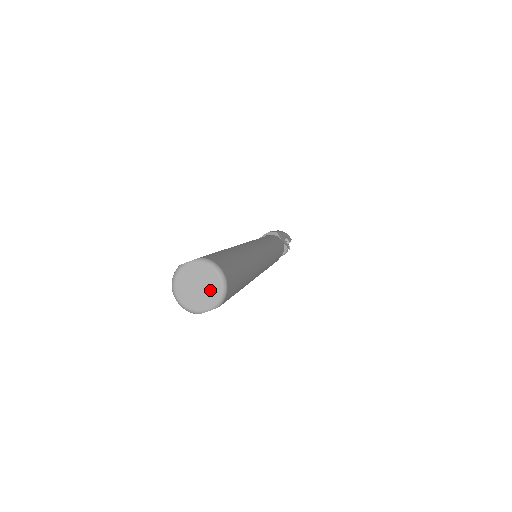
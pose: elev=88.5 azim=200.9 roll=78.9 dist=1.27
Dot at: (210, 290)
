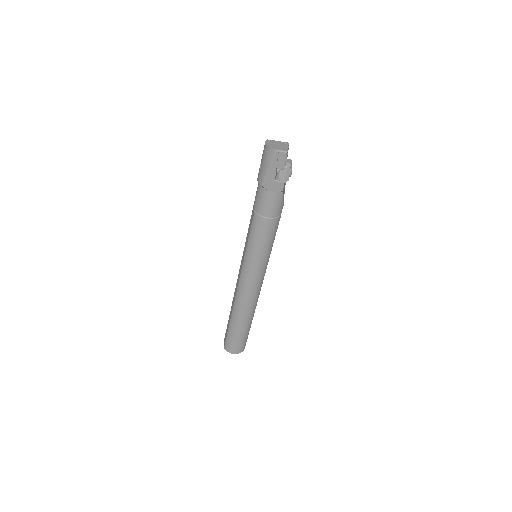
Dot at: occluded
